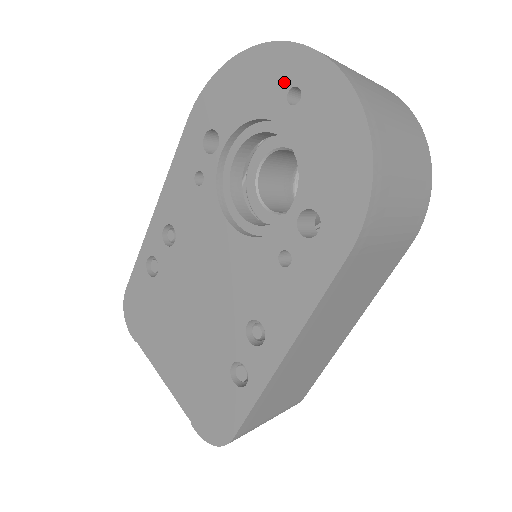
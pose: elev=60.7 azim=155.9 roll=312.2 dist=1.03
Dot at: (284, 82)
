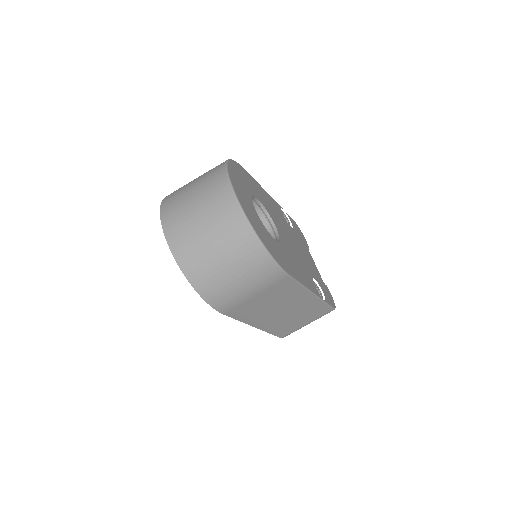
Dot at: occluded
